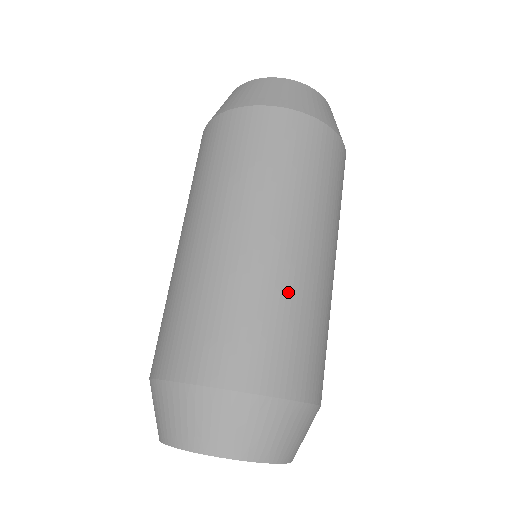
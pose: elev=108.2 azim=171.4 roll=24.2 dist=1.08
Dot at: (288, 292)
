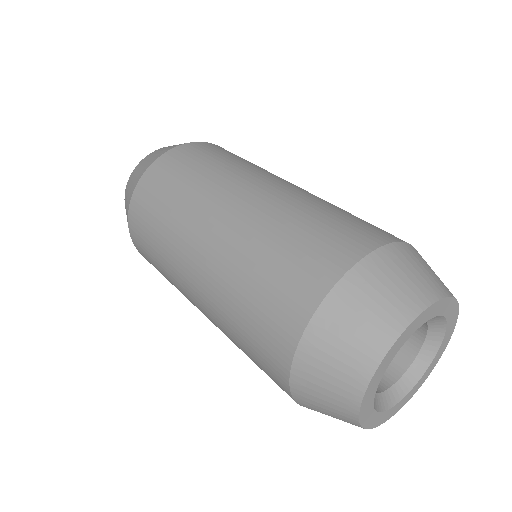
Dot at: (294, 205)
